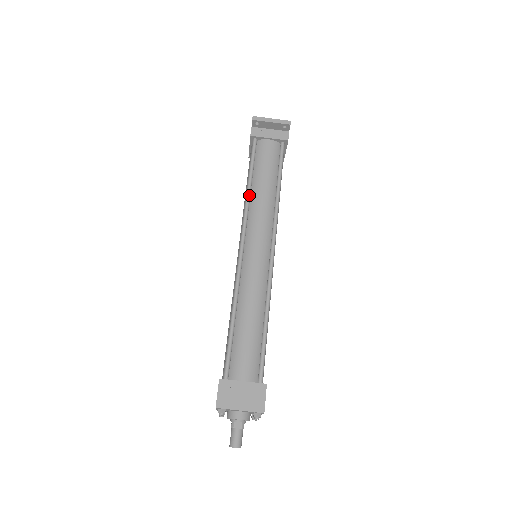
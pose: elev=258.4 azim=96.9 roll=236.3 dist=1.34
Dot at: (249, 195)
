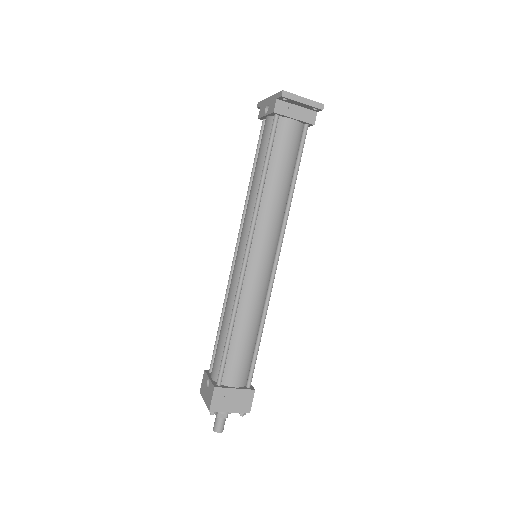
Dot at: (262, 193)
